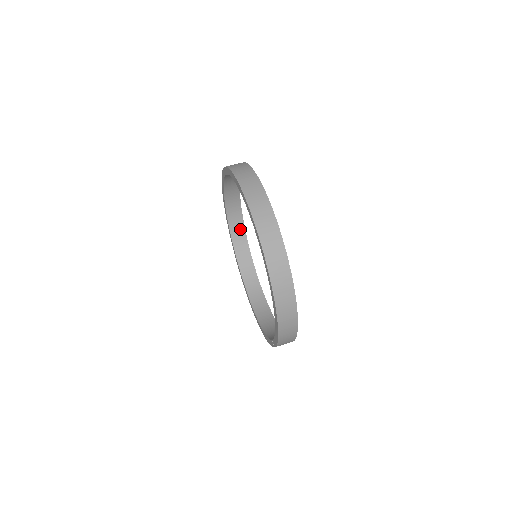
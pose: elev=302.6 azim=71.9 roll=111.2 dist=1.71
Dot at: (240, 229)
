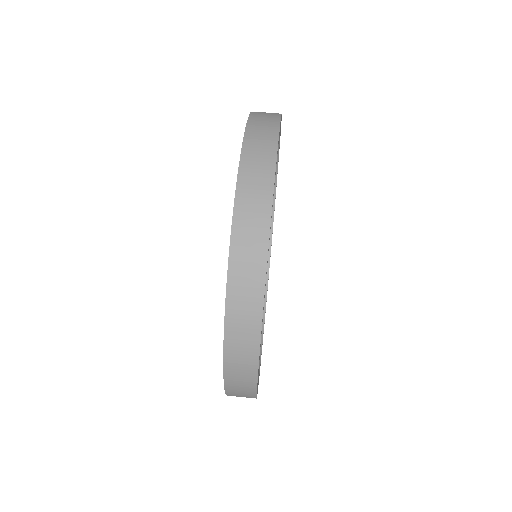
Dot at: occluded
